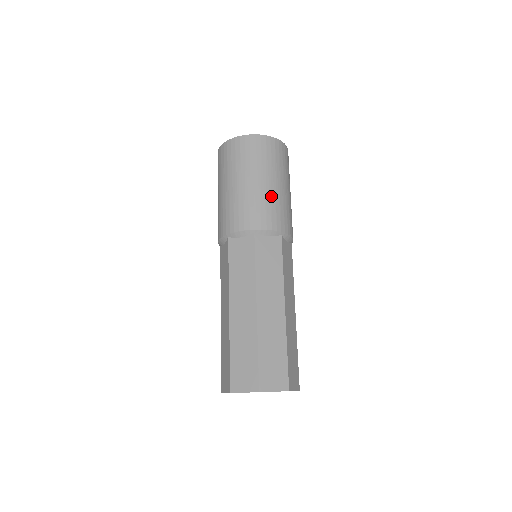
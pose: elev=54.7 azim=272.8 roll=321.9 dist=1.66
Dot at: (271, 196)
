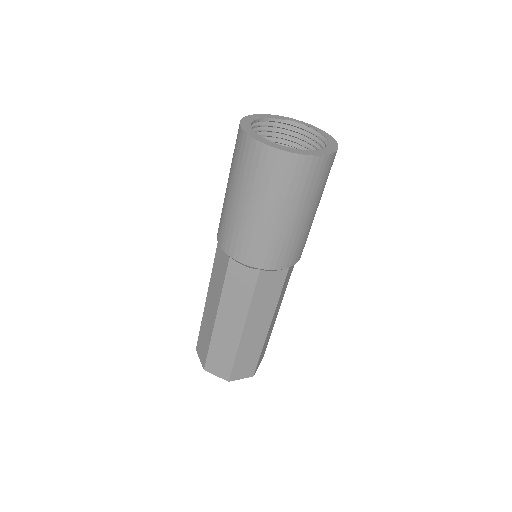
Dot at: (292, 234)
